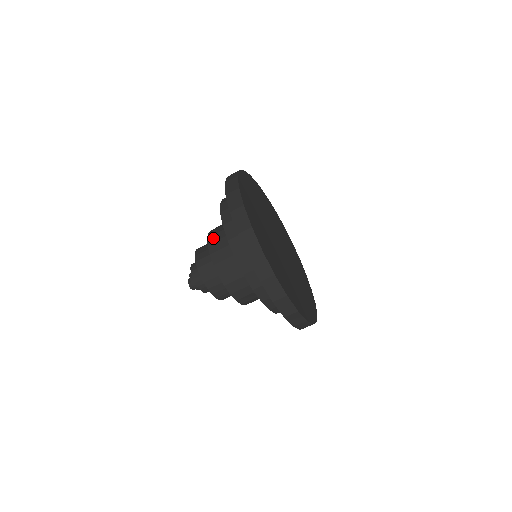
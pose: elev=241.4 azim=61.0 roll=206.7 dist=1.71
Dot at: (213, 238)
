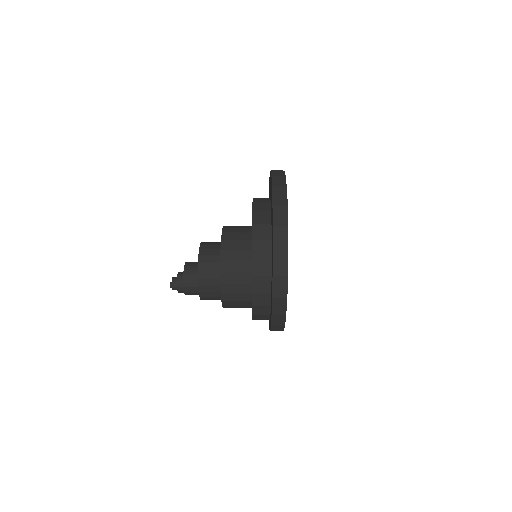
Dot at: occluded
